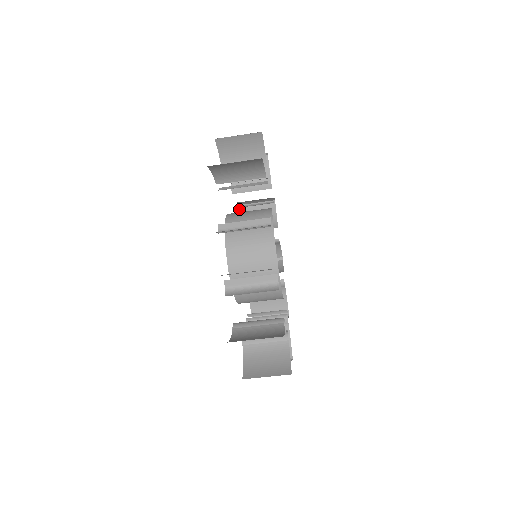
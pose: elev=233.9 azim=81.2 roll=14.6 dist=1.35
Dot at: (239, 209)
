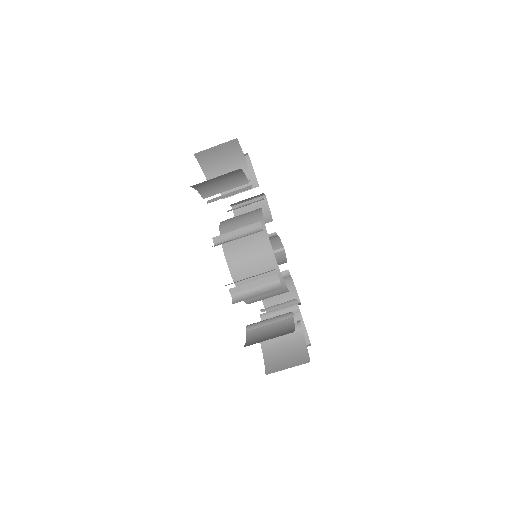
Dot at: occluded
